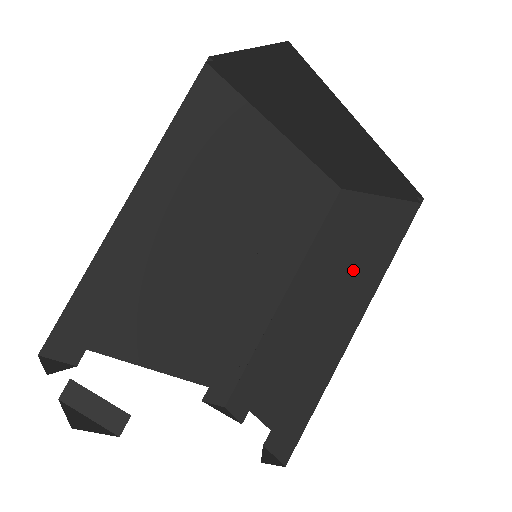
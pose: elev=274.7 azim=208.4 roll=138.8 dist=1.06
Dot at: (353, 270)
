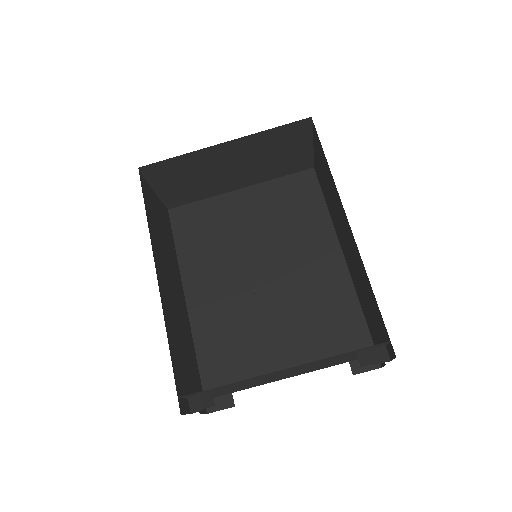
Dot at: (333, 197)
